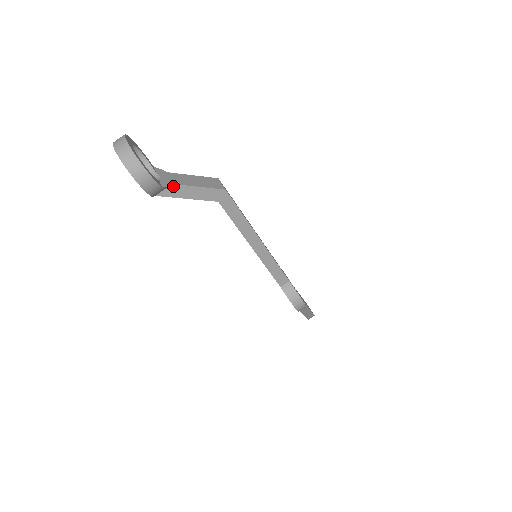
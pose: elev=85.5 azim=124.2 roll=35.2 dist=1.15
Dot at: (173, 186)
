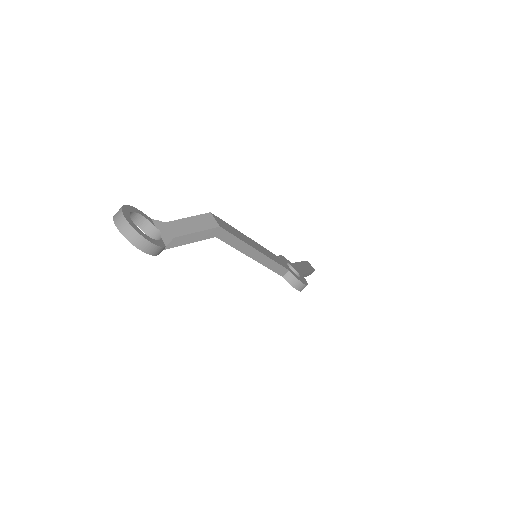
Dot at: (174, 239)
